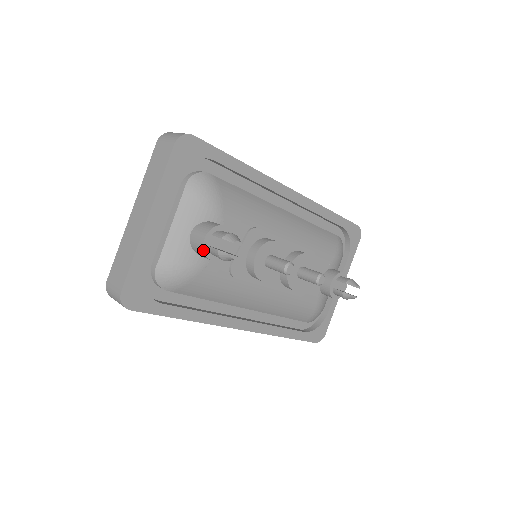
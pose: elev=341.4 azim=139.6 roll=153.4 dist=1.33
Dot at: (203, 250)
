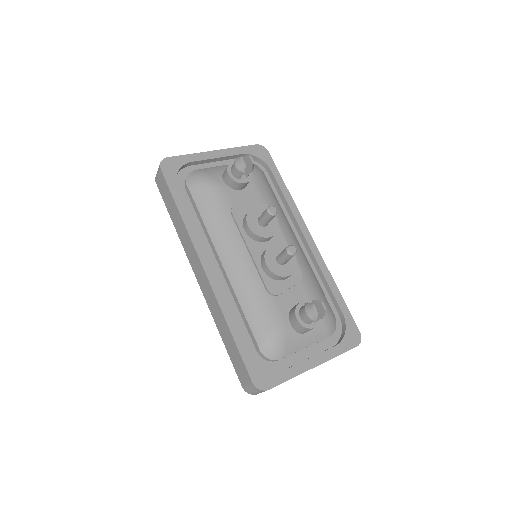
Dot at: (228, 164)
